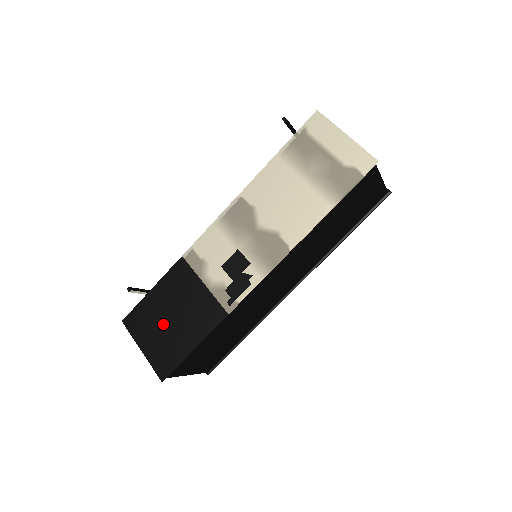
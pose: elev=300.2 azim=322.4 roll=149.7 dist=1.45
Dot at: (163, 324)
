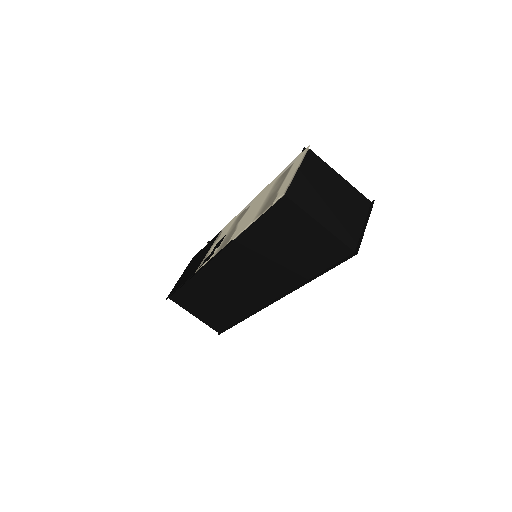
Dot at: occluded
